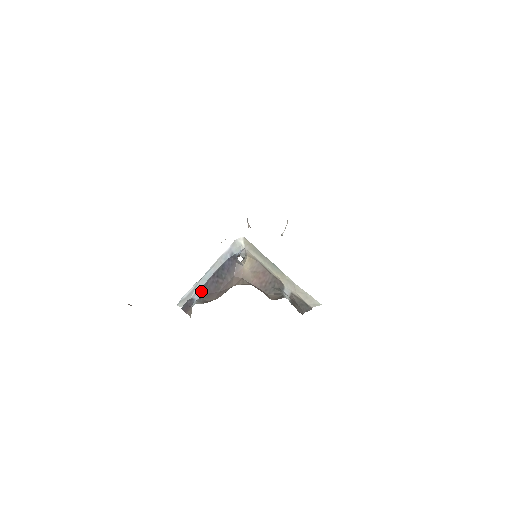
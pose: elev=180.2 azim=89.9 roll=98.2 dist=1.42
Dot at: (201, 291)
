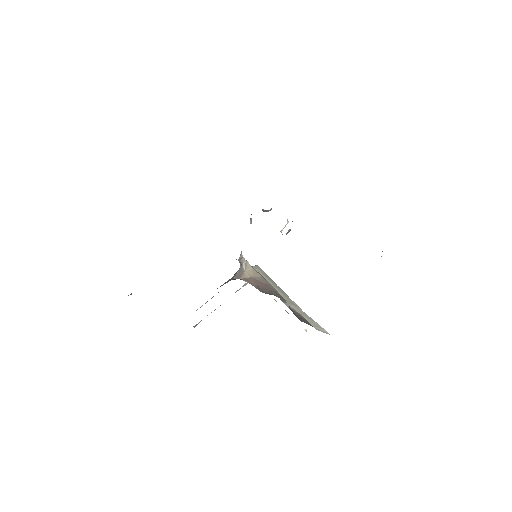
Dot at: occluded
